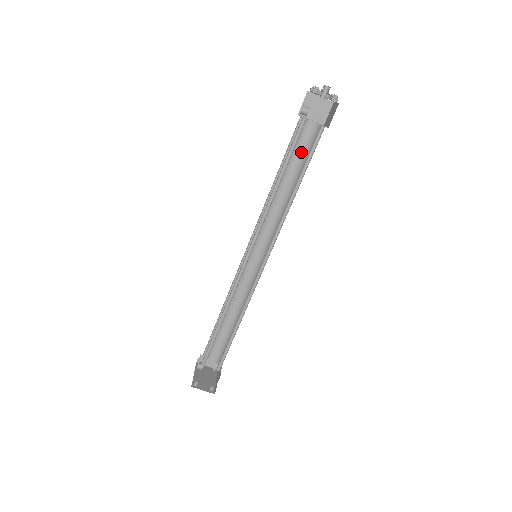
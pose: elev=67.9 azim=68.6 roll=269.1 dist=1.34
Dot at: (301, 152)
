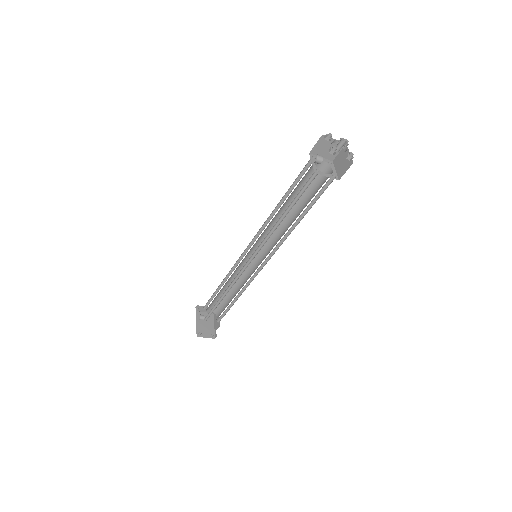
Dot at: occluded
